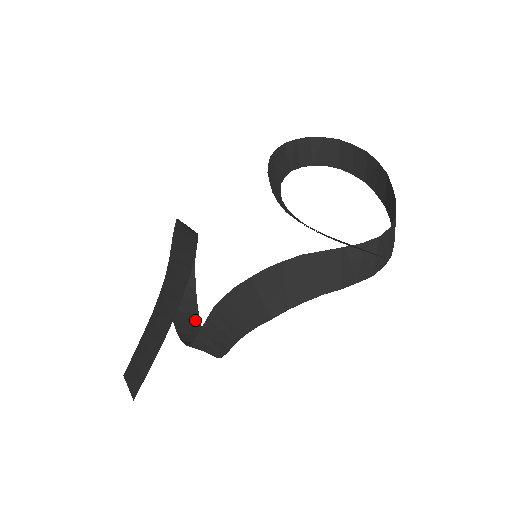
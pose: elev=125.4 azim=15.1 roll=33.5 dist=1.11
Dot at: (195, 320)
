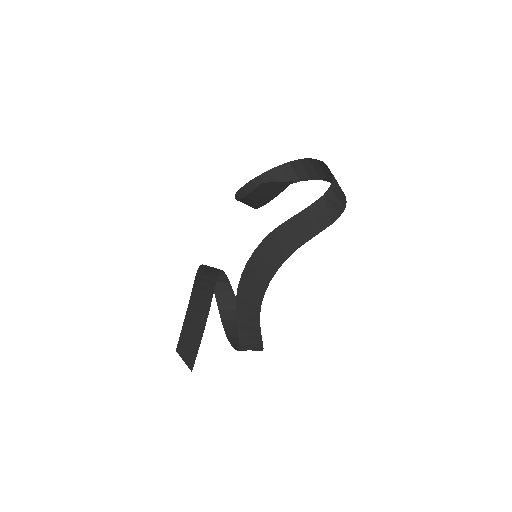
Dot at: occluded
